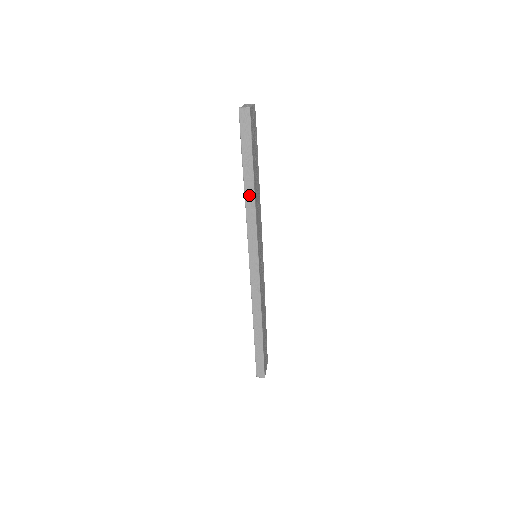
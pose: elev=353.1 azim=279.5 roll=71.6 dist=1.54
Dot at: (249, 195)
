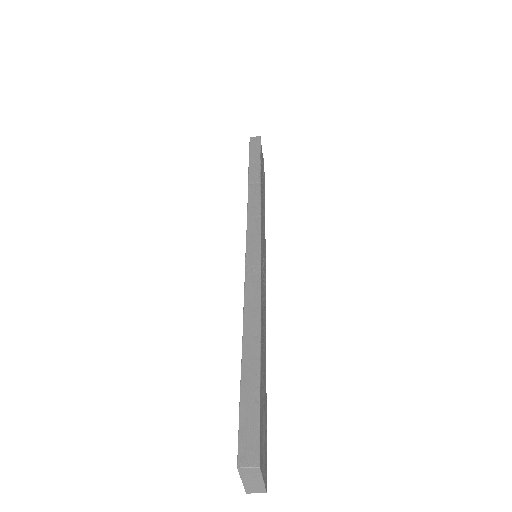
Dot at: (253, 184)
